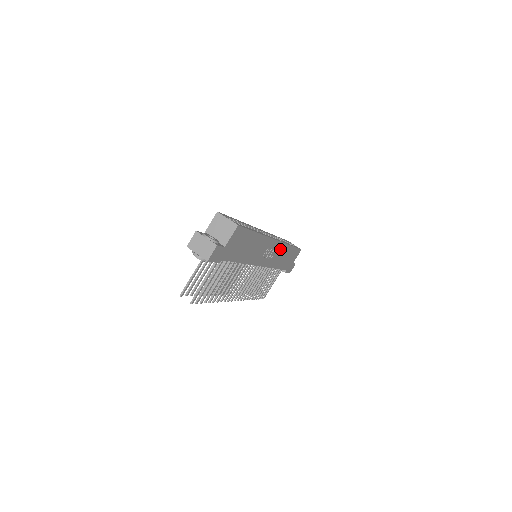
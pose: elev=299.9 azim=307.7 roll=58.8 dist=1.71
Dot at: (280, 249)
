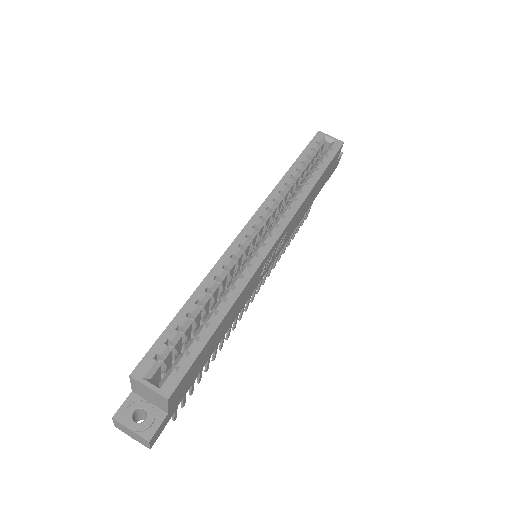
Dot at: (294, 218)
